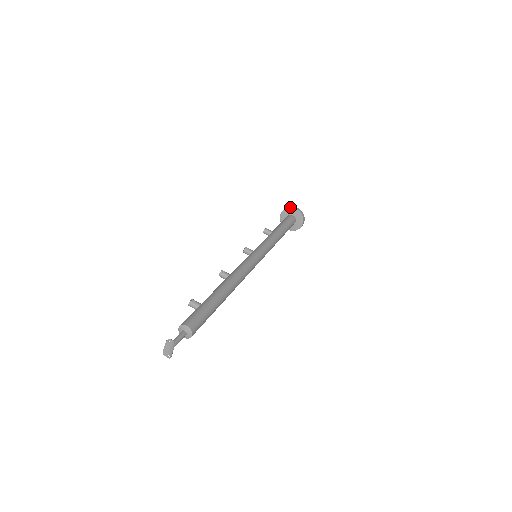
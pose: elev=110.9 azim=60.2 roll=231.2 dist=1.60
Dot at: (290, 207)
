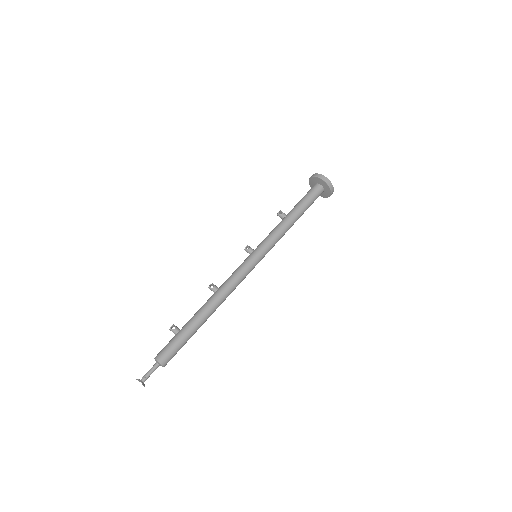
Dot at: (317, 176)
